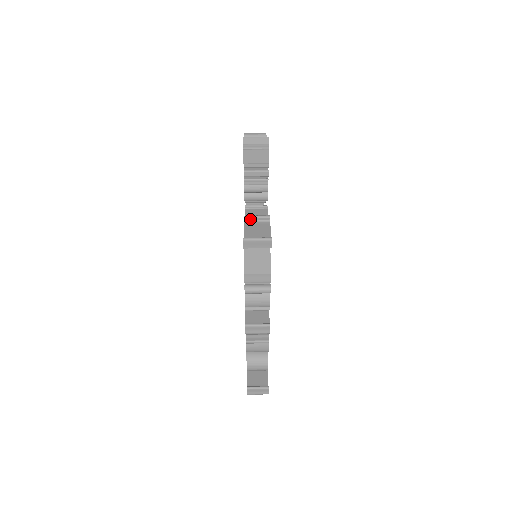
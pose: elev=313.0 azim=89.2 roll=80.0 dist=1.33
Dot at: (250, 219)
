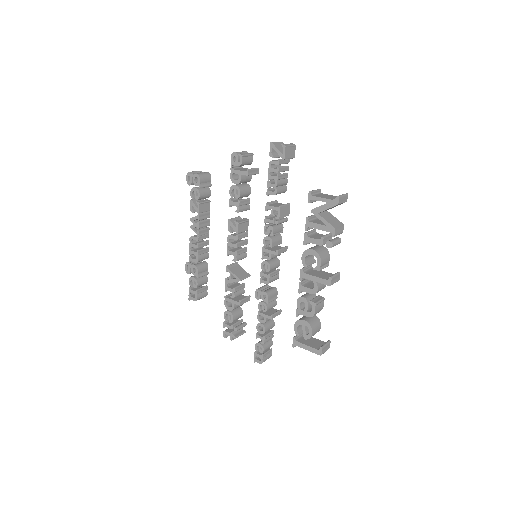
Dot at: (313, 193)
